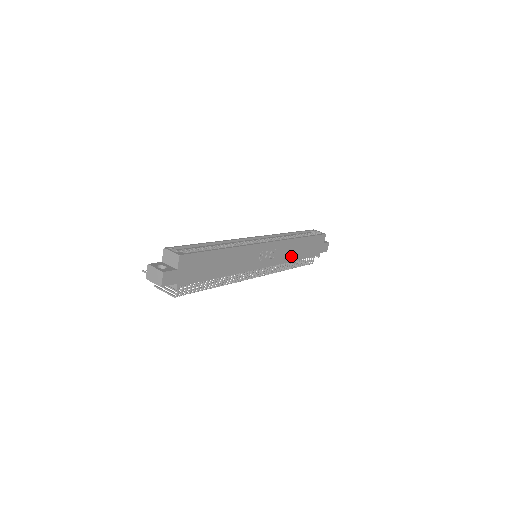
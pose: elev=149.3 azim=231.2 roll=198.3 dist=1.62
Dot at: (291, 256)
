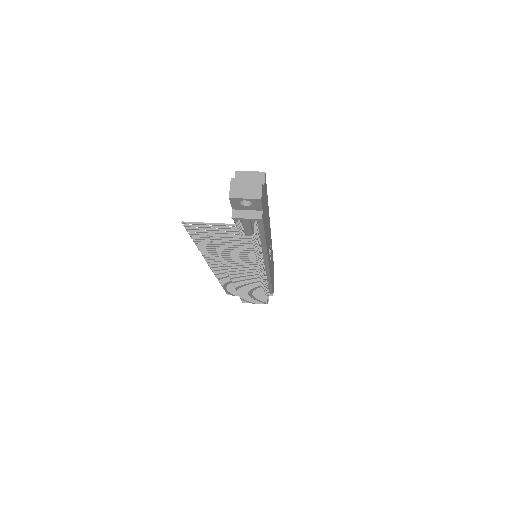
Dot at: (271, 273)
